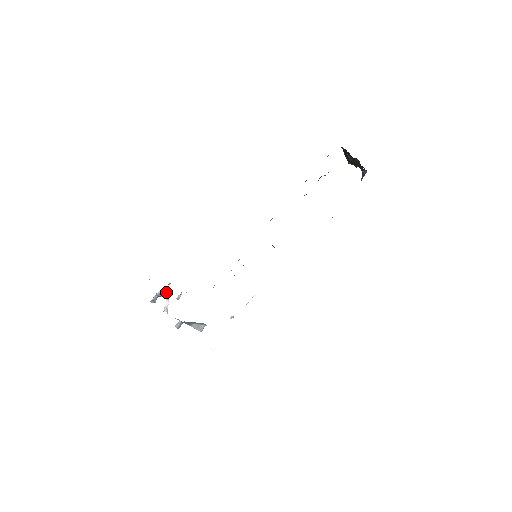
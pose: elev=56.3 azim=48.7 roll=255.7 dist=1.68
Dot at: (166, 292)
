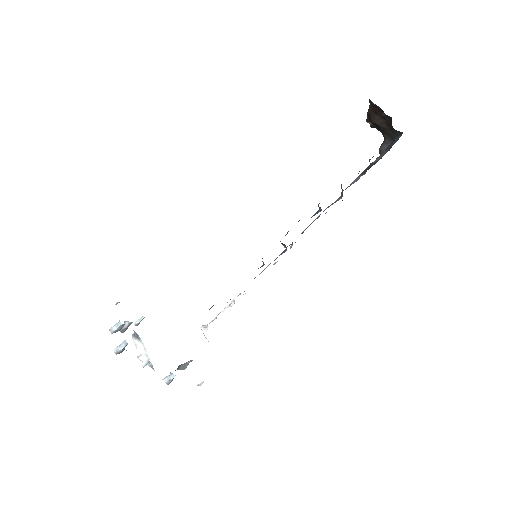
Dot at: (125, 324)
